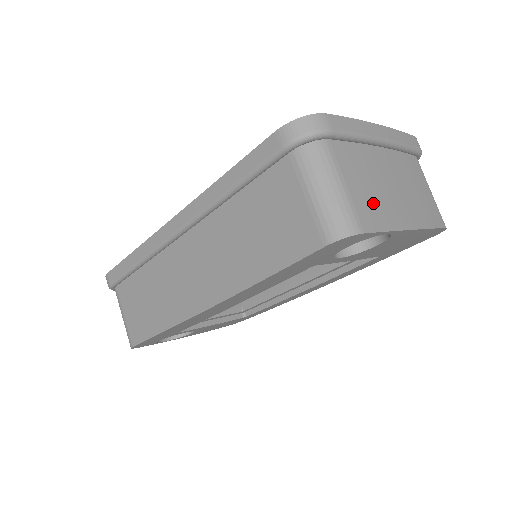
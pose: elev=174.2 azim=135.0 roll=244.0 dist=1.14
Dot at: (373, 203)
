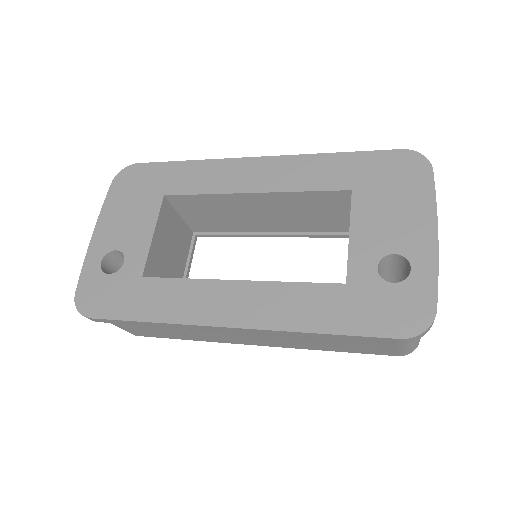
Dot at: occluded
